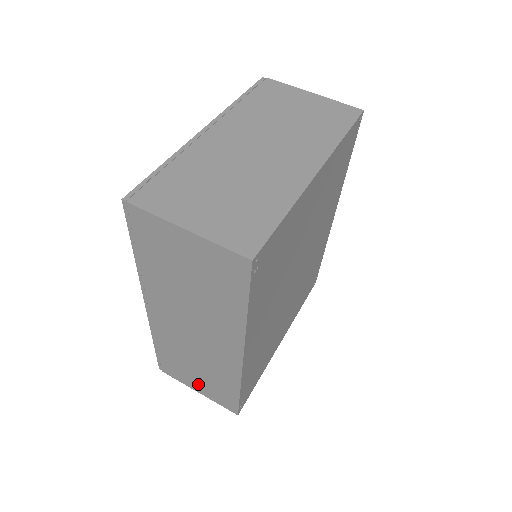
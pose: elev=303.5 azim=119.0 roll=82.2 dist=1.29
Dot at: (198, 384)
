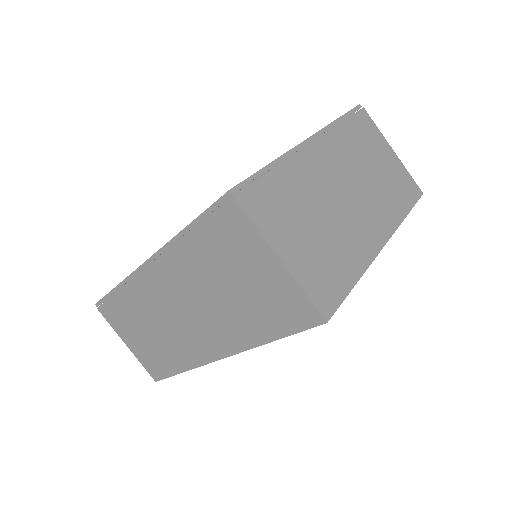
Dot at: (134, 341)
